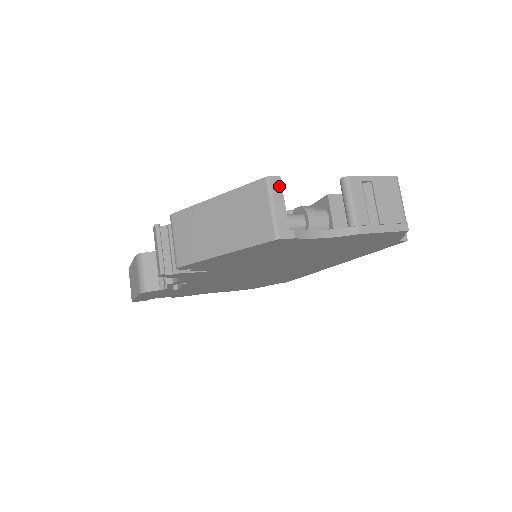
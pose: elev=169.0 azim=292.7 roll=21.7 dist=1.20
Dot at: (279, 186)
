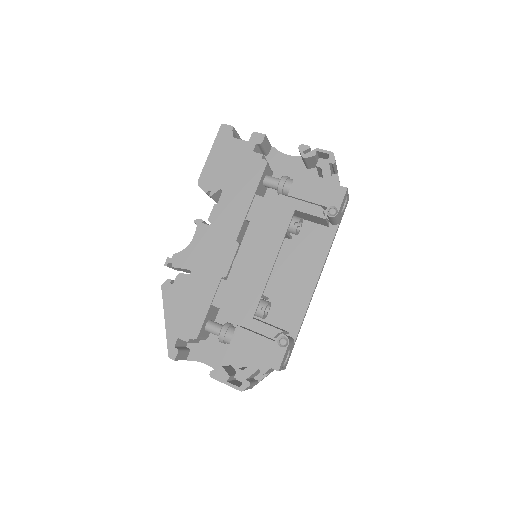
Dot at: (175, 360)
